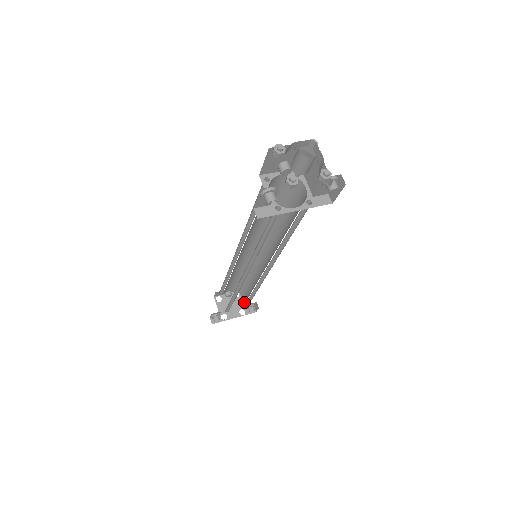
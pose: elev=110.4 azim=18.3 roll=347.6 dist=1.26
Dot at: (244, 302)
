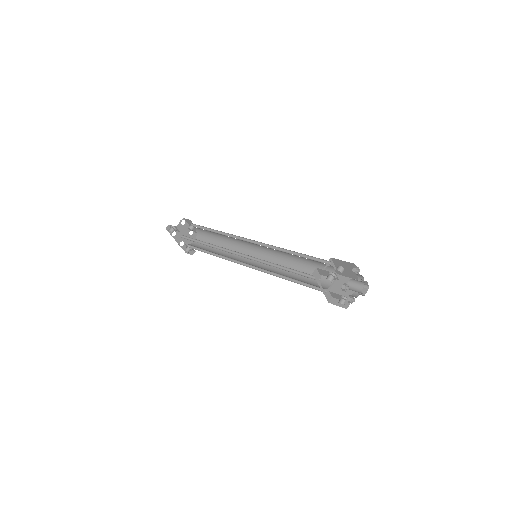
Dot at: (194, 244)
